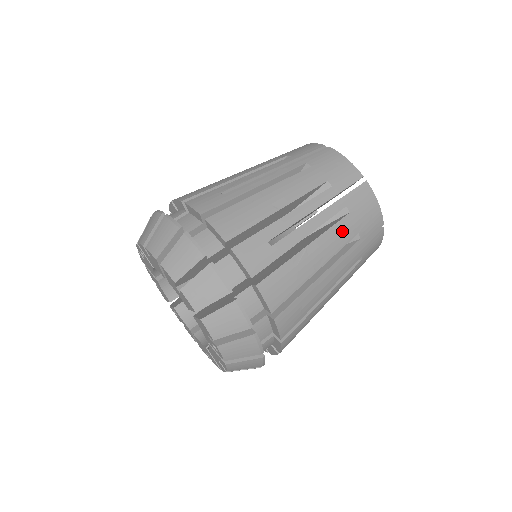
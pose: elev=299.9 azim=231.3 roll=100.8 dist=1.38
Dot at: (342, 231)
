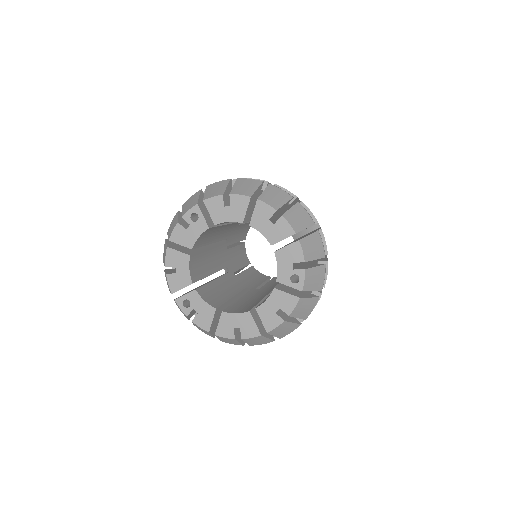
Dot at: occluded
